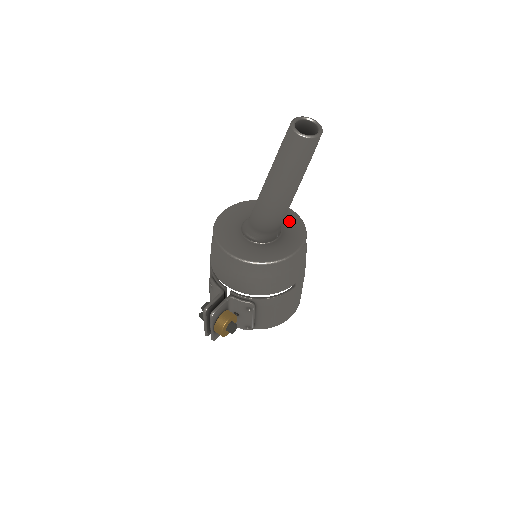
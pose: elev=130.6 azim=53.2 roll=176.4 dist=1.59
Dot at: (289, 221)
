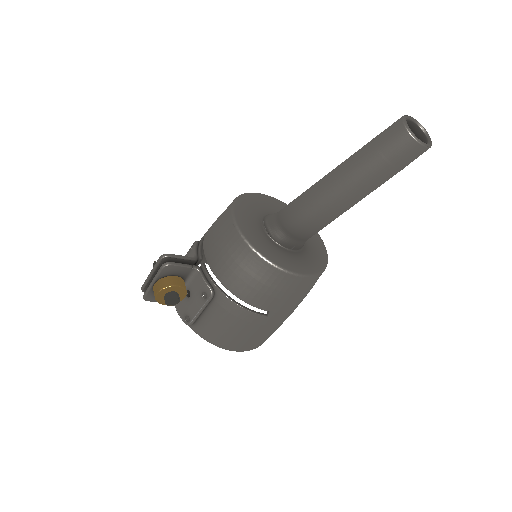
Dot at: (315, 251)
